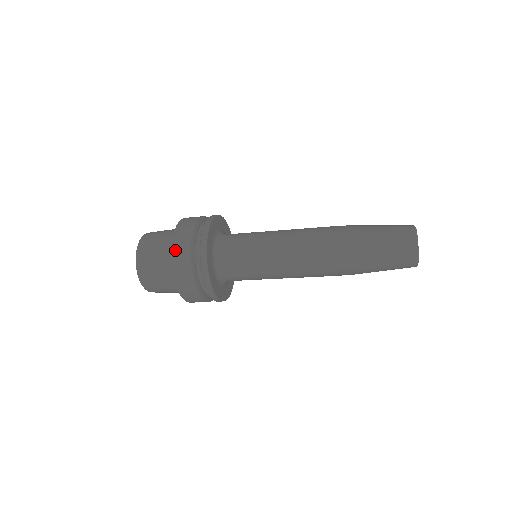
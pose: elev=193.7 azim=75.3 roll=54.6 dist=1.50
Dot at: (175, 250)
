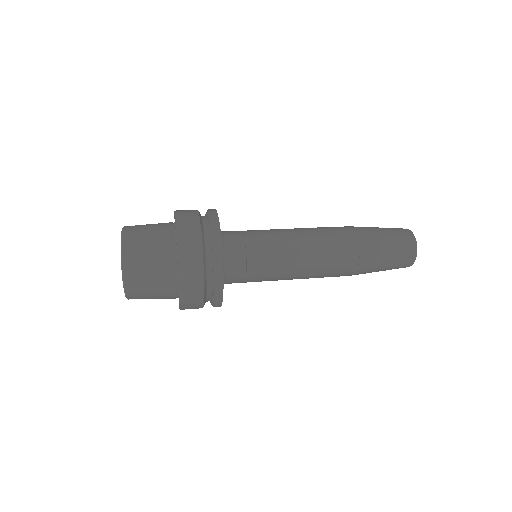
Dot at: (184, 282)
